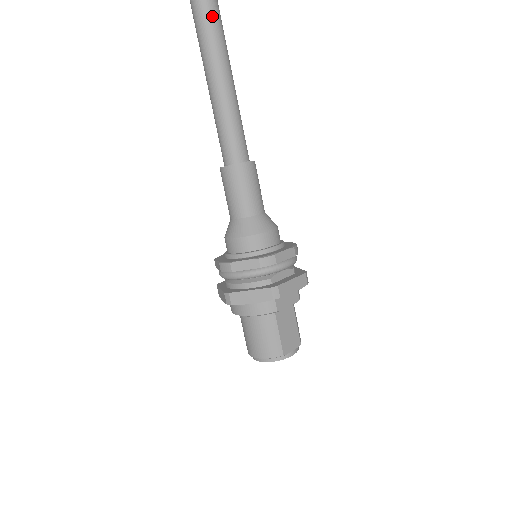
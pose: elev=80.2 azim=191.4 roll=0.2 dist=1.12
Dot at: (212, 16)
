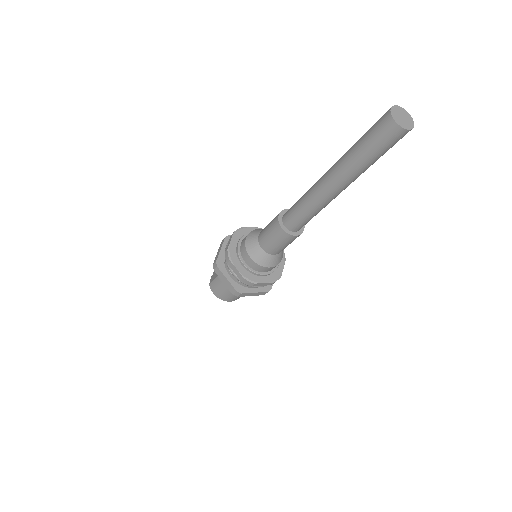
Dot at: occluded
